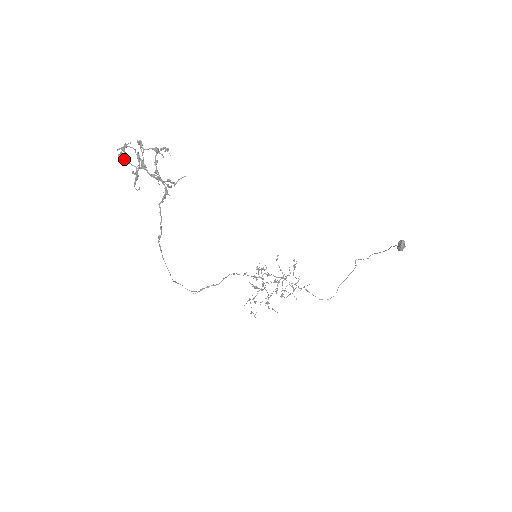
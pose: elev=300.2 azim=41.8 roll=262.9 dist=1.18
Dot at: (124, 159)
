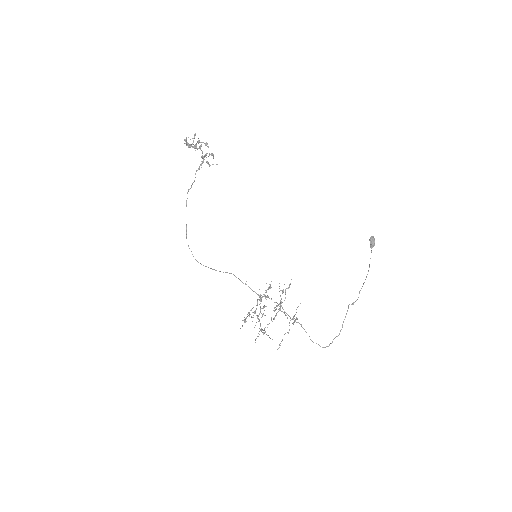
Dot at: occluded
